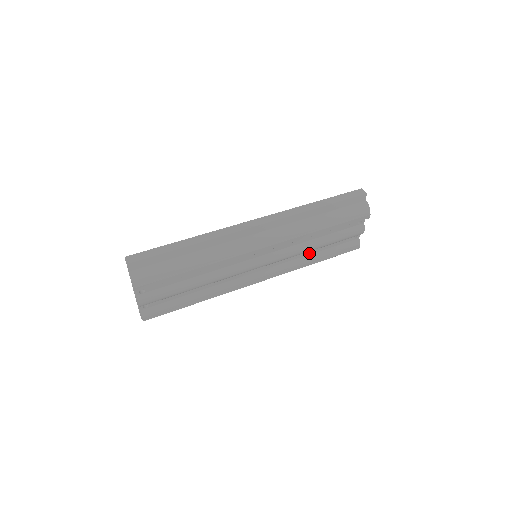
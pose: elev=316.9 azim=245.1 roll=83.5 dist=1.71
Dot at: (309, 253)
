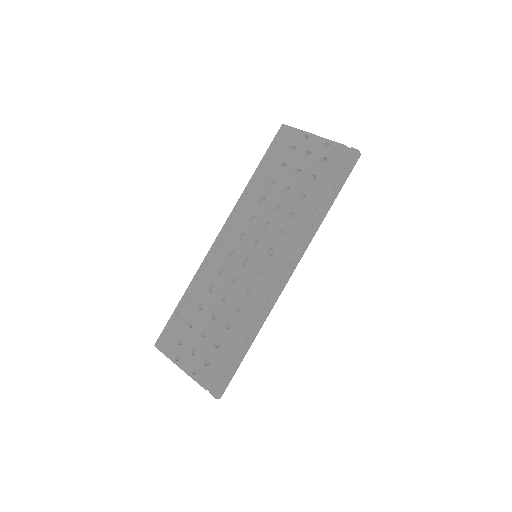
Dot at: occluded
